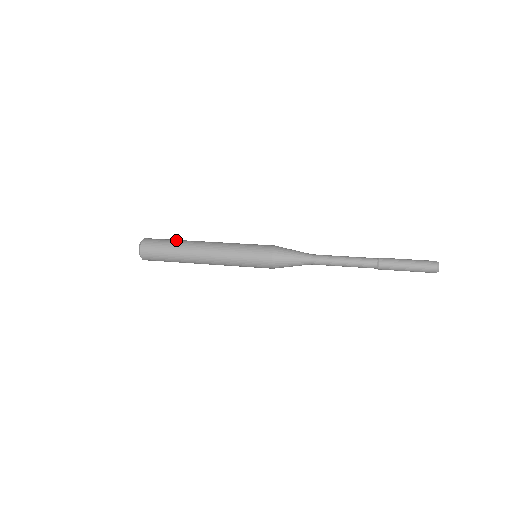
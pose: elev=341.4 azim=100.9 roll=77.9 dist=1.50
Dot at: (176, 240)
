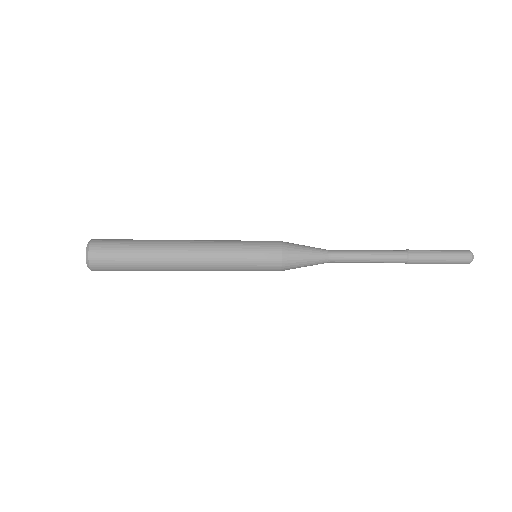
Dot at: occluded
